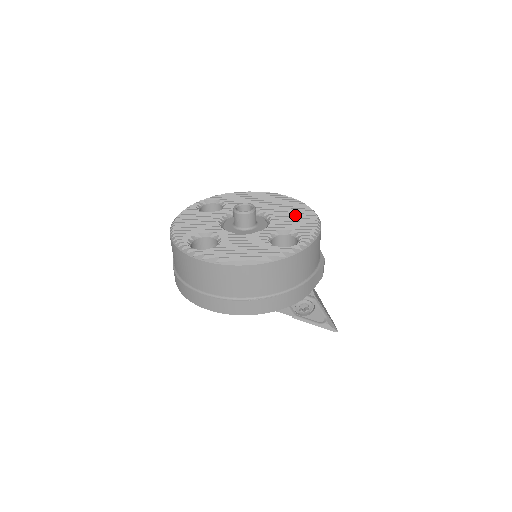
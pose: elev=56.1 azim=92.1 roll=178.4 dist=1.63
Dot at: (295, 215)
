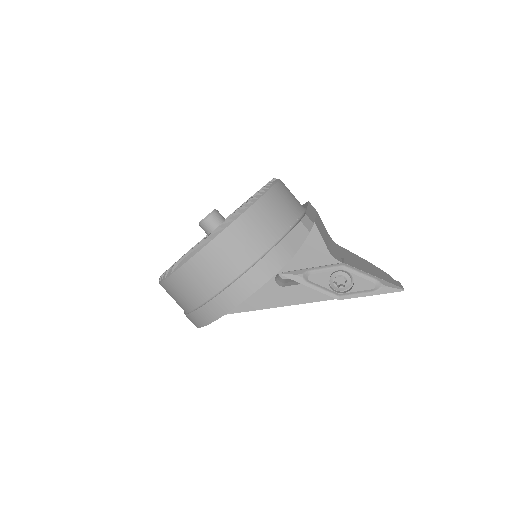
Dot at: occluded
